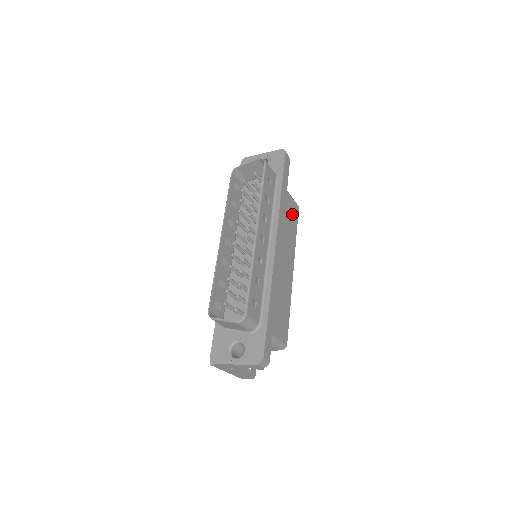
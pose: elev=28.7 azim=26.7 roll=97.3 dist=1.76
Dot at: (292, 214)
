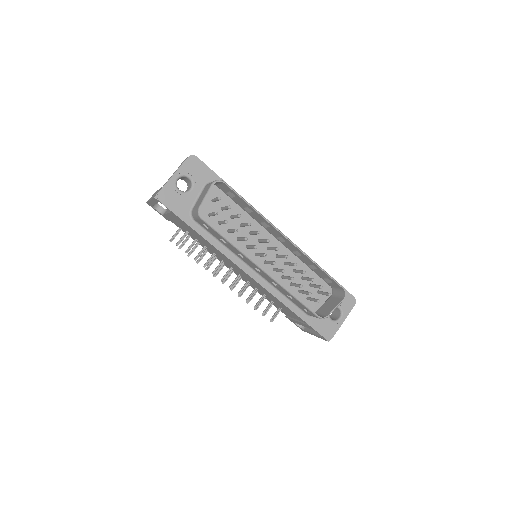
Dot at: occluded
